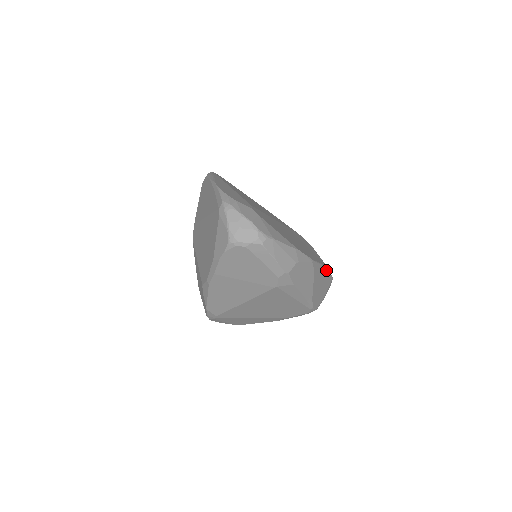
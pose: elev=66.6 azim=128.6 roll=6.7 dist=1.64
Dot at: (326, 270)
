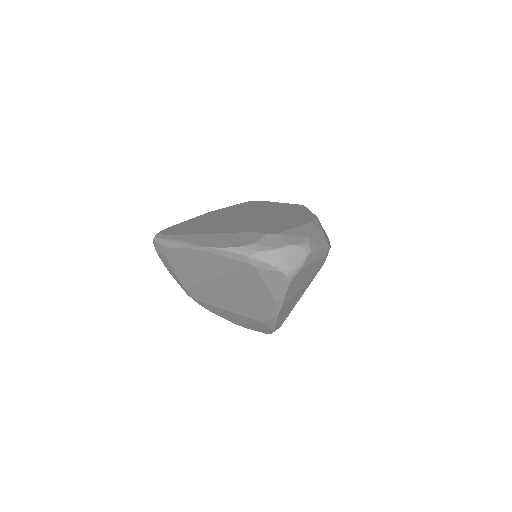
Dot at: occluded
